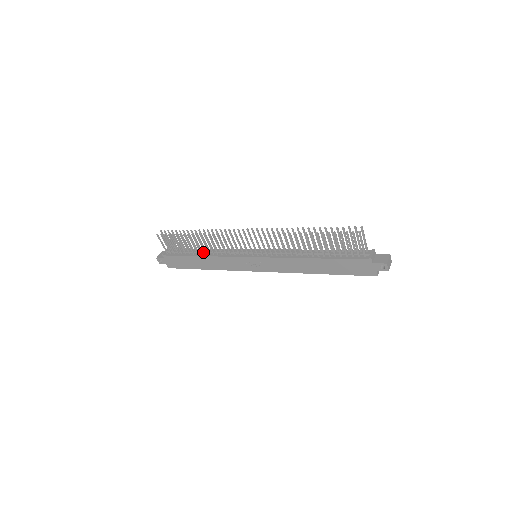
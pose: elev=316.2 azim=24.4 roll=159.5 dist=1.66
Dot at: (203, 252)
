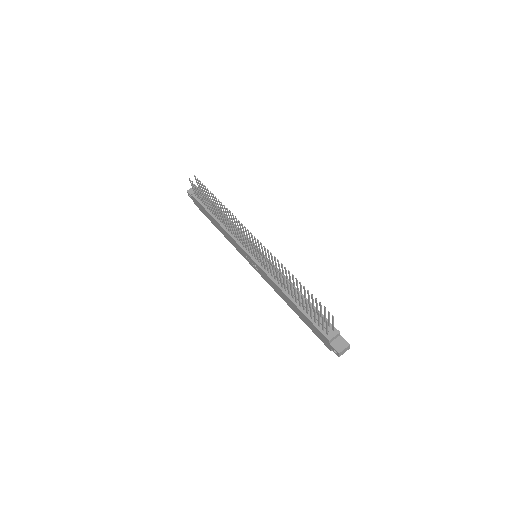
Dot at: occluded
